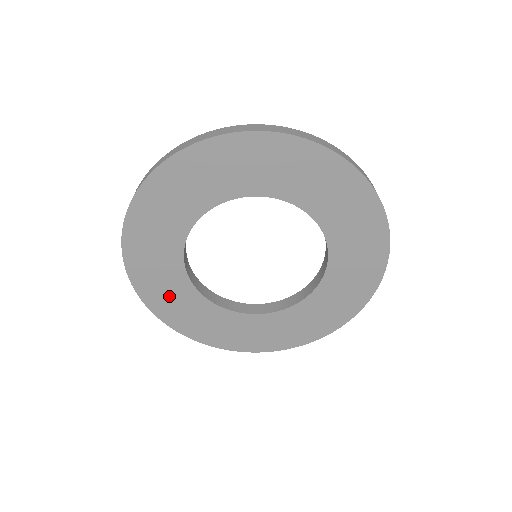
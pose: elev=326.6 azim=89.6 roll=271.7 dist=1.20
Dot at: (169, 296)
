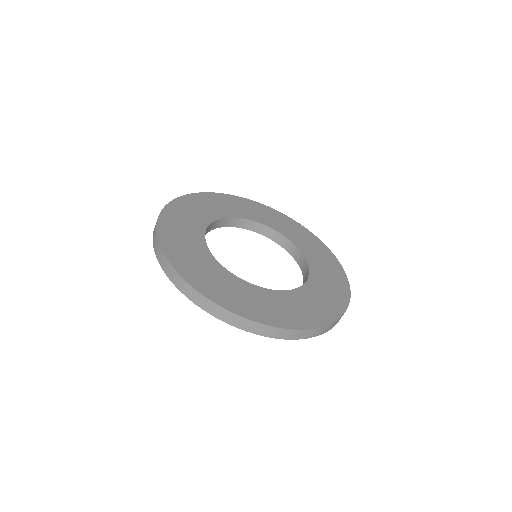
Dot at: (221, 286)
